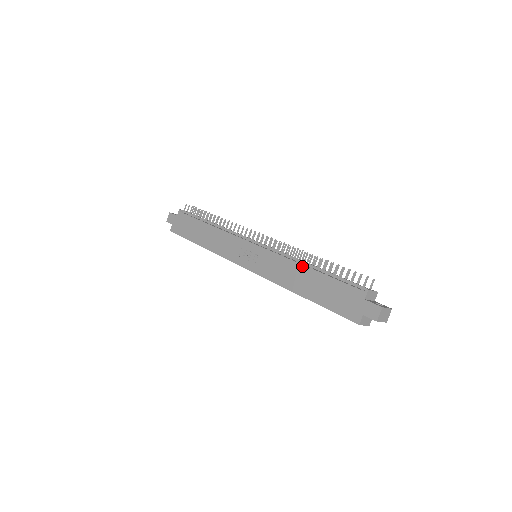
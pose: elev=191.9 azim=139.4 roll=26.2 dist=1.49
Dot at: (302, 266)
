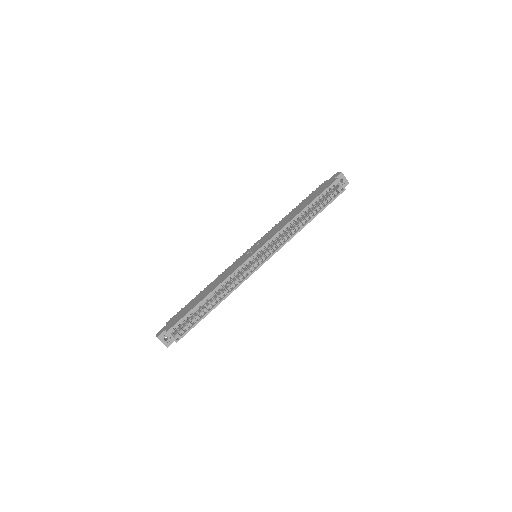
Dot at: (287, 215)
